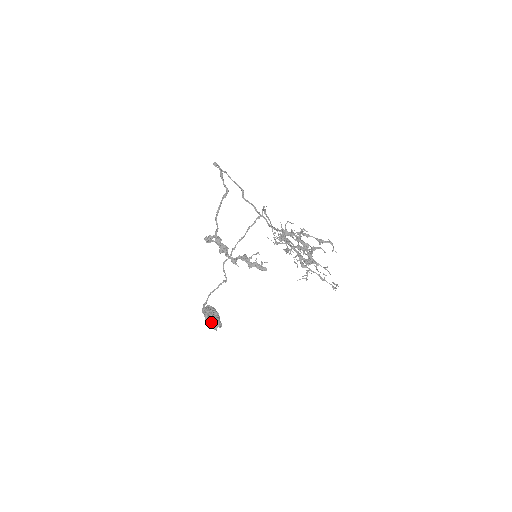
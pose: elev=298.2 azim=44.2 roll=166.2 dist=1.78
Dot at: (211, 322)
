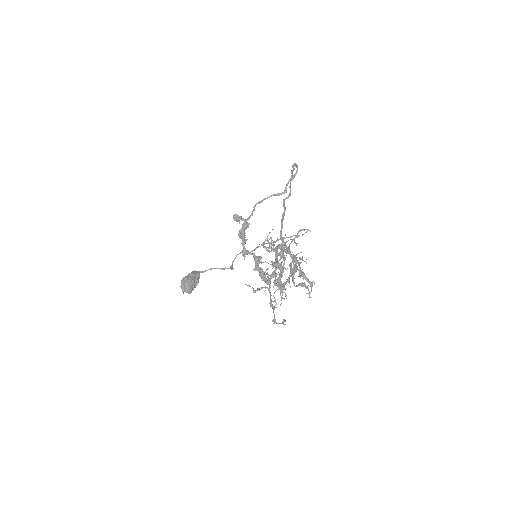
Dot at: (184, 282)
